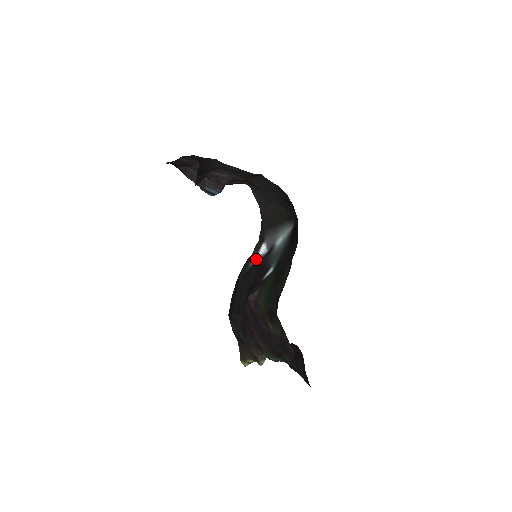
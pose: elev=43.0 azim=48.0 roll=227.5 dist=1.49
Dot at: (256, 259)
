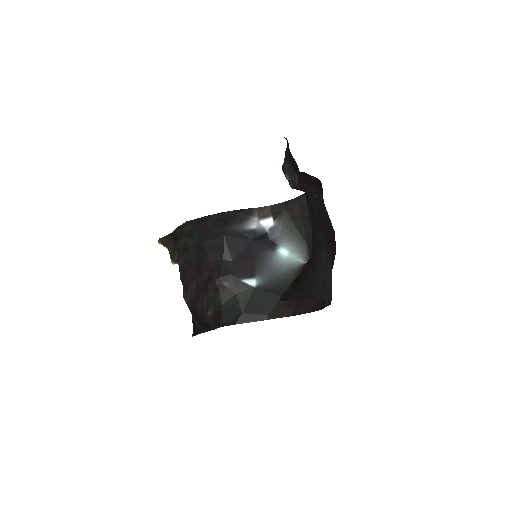
Dot at: (253, 227)
